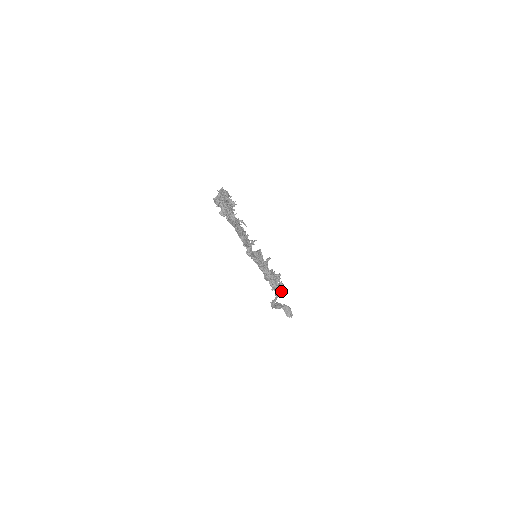
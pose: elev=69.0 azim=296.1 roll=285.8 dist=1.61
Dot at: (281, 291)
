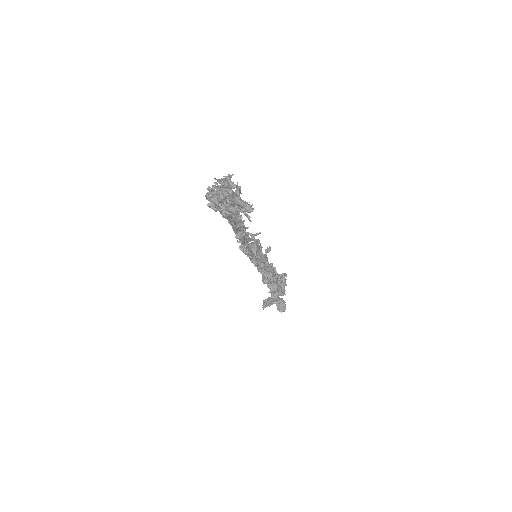
Dot at: (282, 293)
